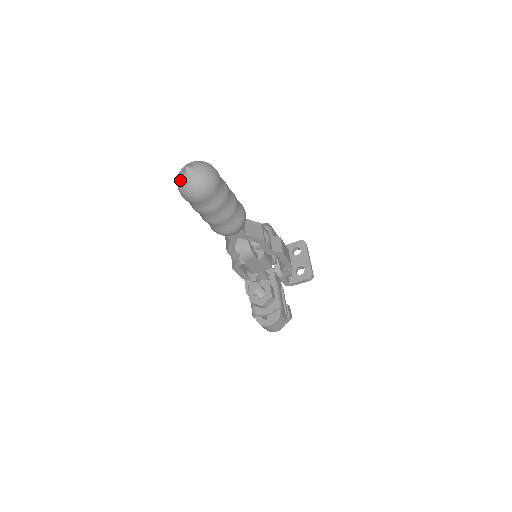
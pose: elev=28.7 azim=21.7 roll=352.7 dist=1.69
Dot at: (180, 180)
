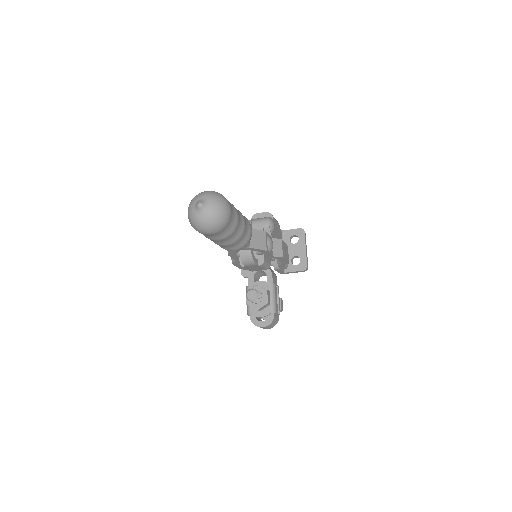
Dot at: (191, 214)
